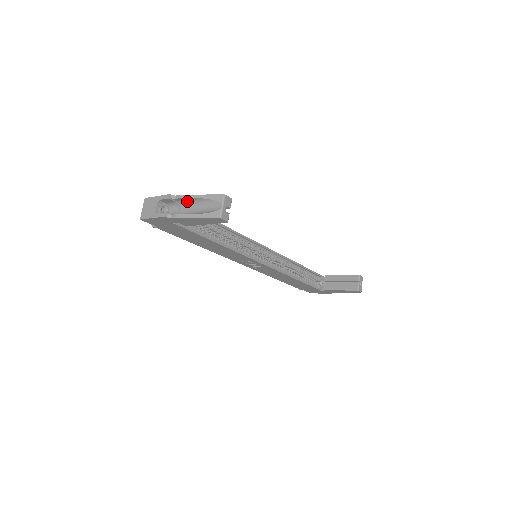
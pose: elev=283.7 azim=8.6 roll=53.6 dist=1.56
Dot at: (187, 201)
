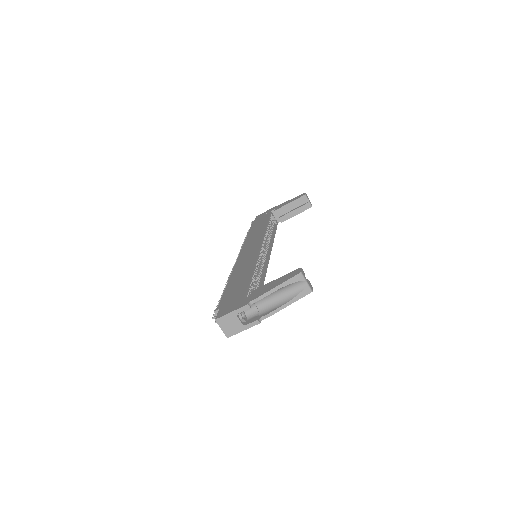
Dot at: (263, 296)
